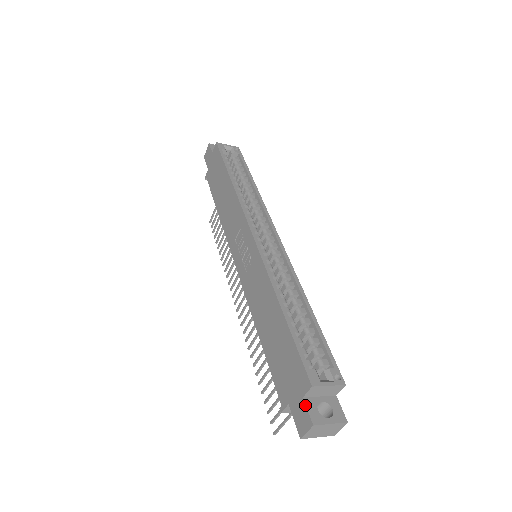
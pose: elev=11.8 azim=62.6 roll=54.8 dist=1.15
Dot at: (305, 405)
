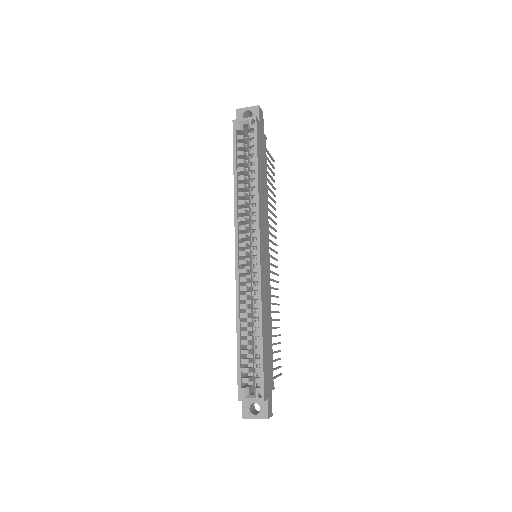
Dot at: (242, 404)
